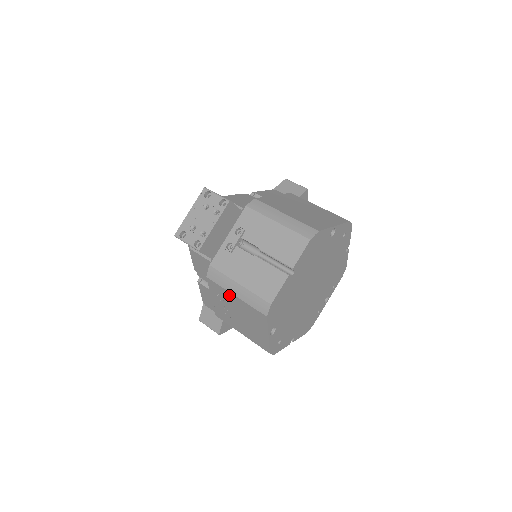
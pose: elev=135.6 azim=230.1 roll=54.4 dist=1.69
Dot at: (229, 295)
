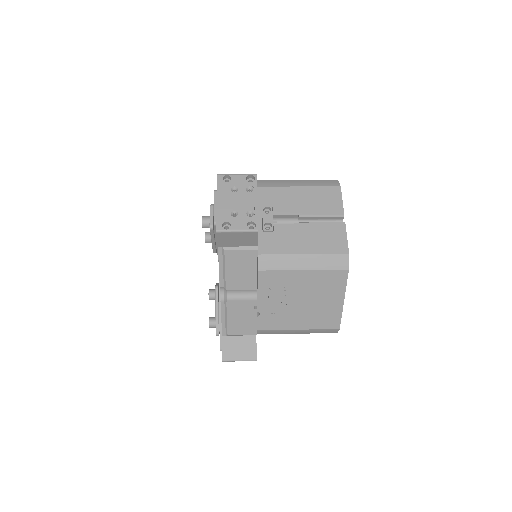
Dot at: (292, 276)
